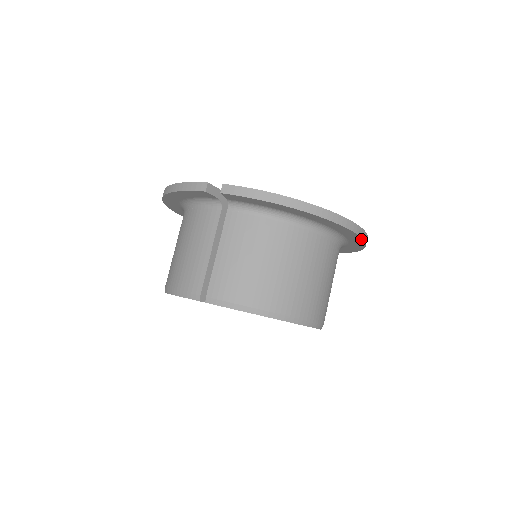
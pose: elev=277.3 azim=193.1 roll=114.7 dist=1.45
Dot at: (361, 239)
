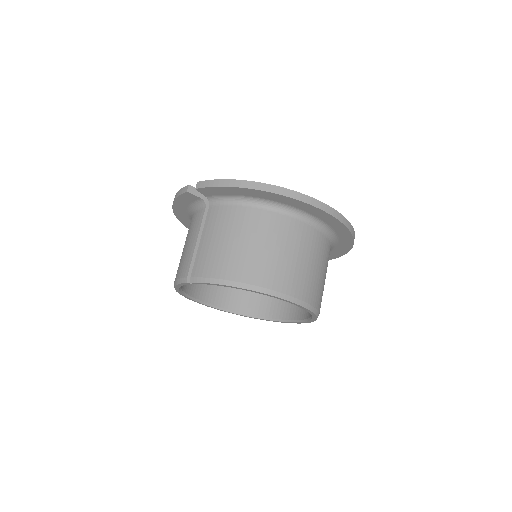
Dot at: (333, 218)
